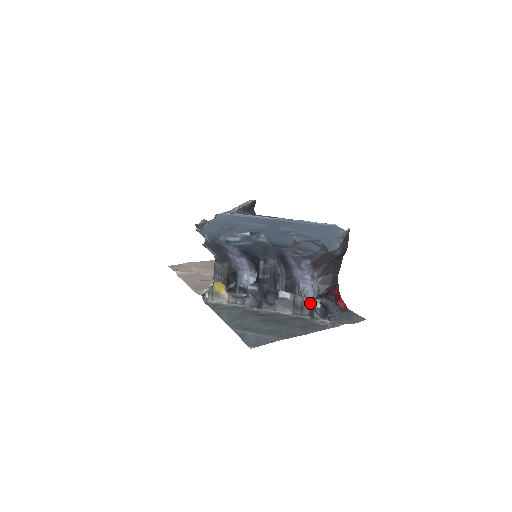
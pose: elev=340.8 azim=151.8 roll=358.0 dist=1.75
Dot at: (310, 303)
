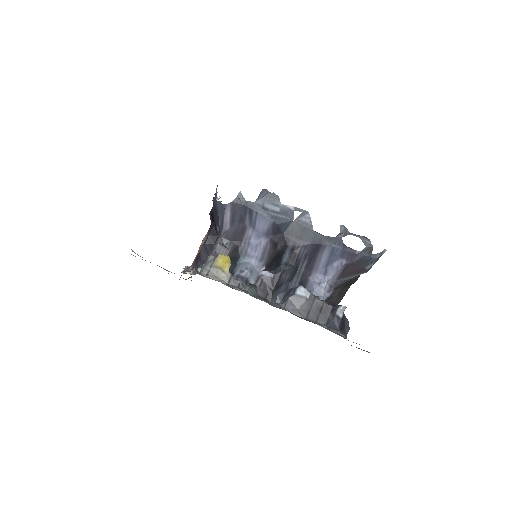
Dot at: (330, 310)
